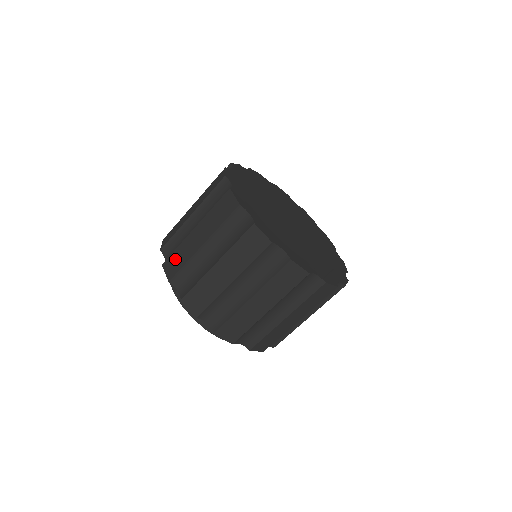
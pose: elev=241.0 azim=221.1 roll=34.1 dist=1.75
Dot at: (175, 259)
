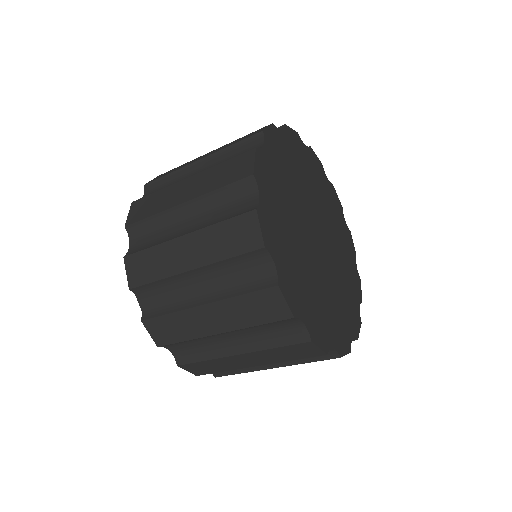
Dot at: (147, 203)
